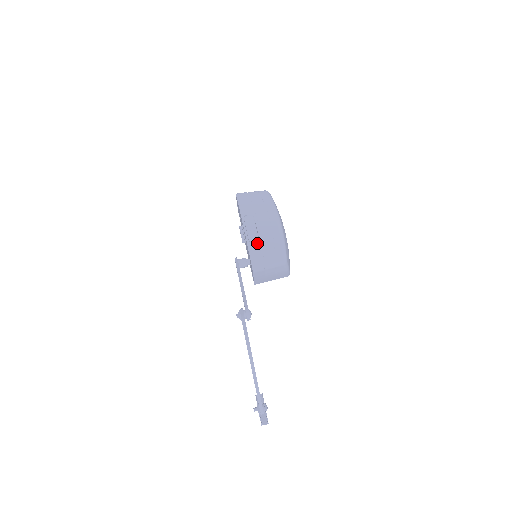
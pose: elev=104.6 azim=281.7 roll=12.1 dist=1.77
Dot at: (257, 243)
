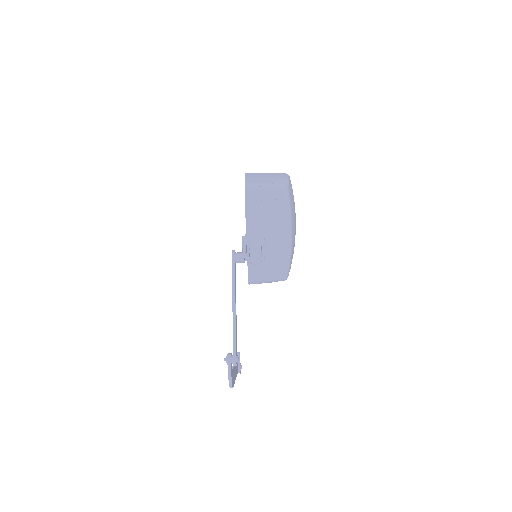
Dot at: (259, 265)
